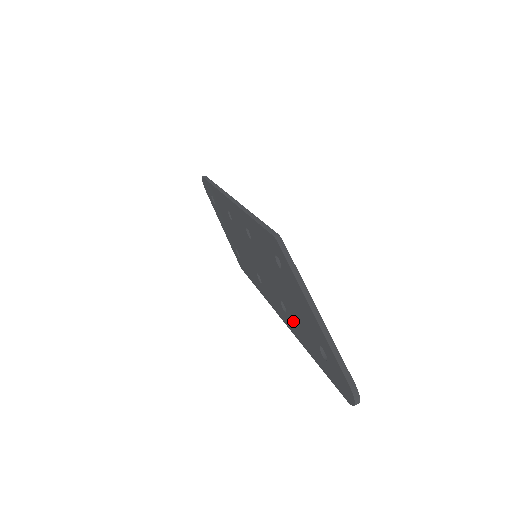
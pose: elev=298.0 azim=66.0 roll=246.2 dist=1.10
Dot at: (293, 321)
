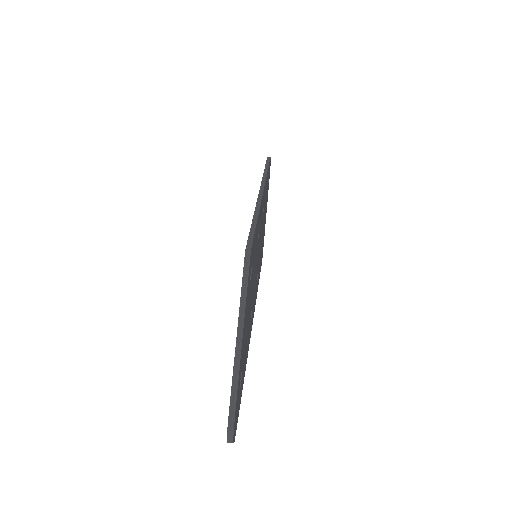
Dot at: occluded
